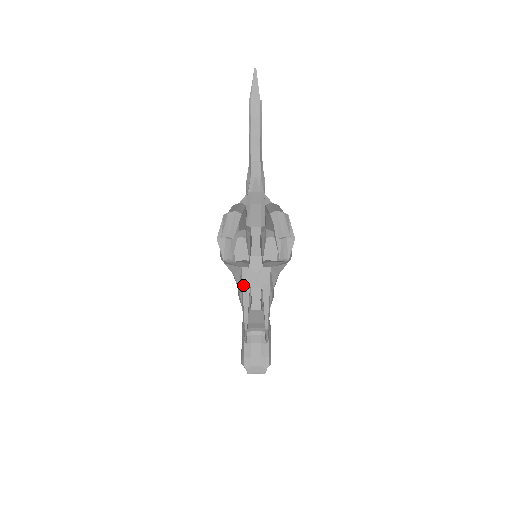
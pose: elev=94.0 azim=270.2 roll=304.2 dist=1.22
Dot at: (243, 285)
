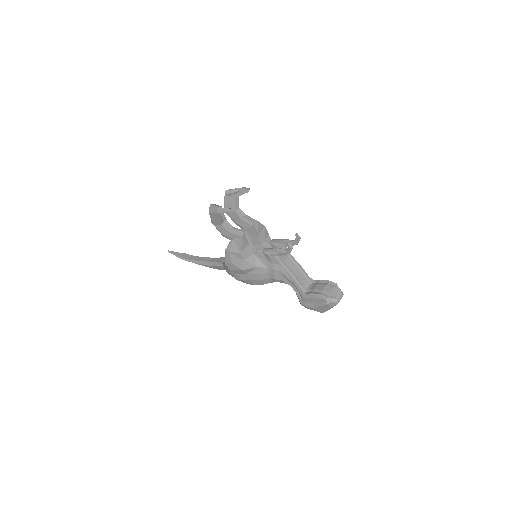
Dot at: (262, 251)
